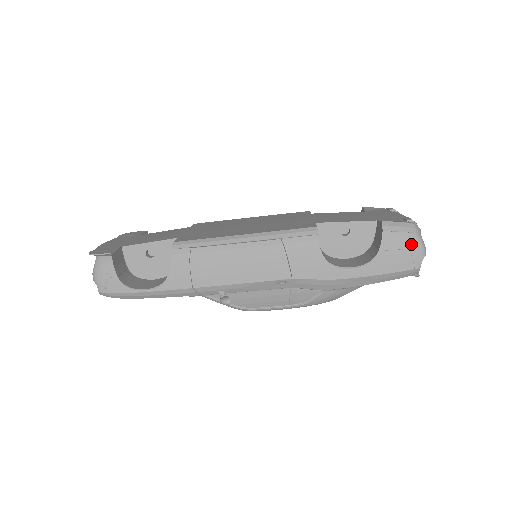
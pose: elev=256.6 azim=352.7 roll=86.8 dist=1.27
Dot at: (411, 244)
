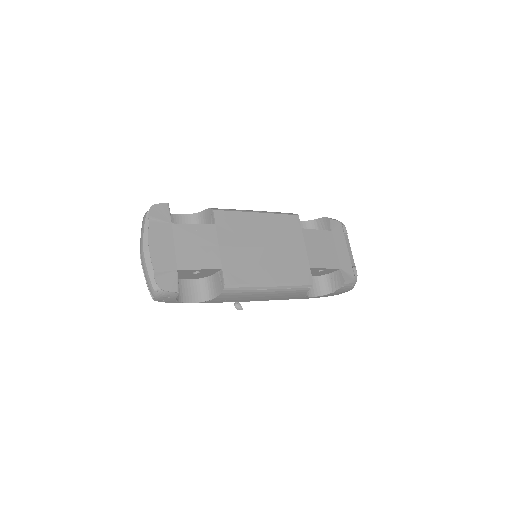
Dot at: occluded
